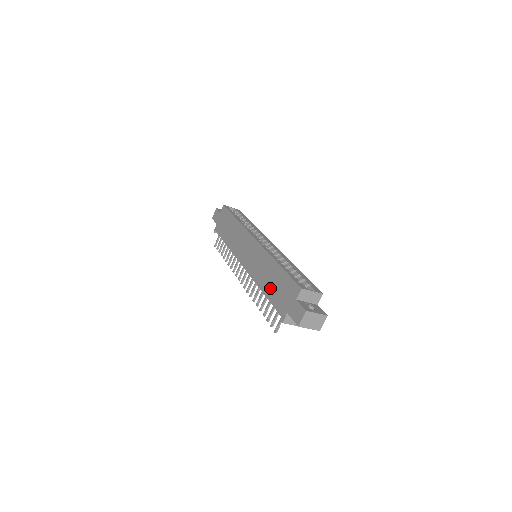
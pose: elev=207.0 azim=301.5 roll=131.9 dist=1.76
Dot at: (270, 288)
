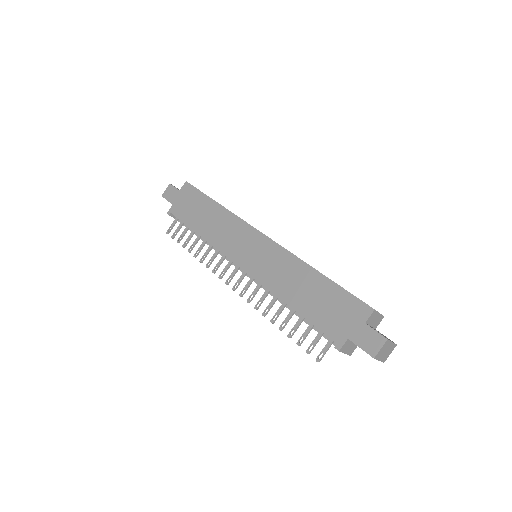
Dot at: (306, 302)
